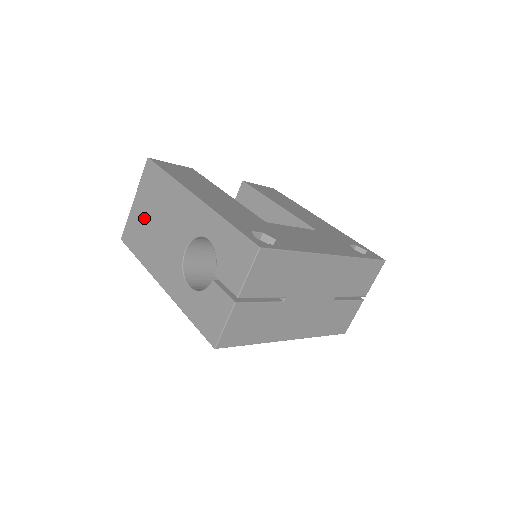
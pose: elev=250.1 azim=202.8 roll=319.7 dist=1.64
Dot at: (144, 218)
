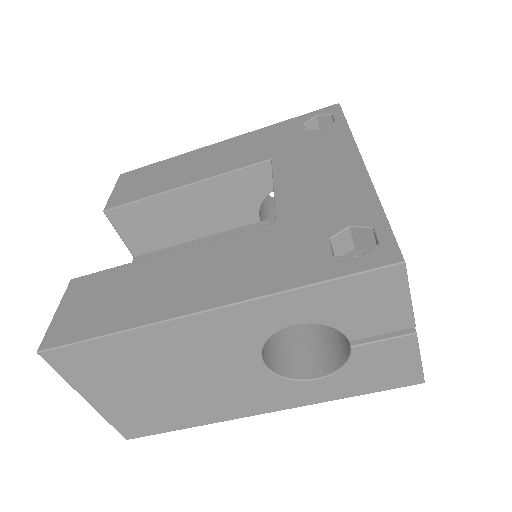
Dot at: (138, 398)
